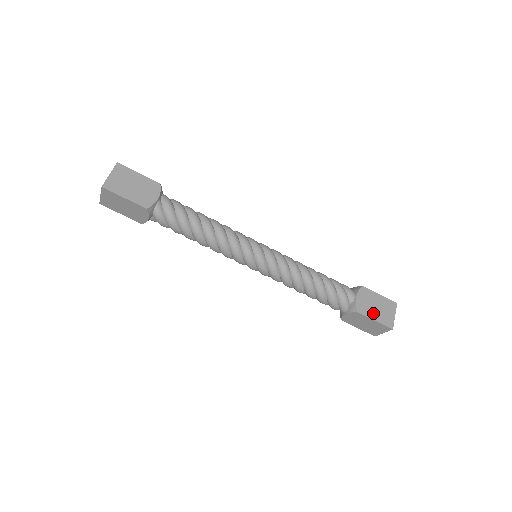
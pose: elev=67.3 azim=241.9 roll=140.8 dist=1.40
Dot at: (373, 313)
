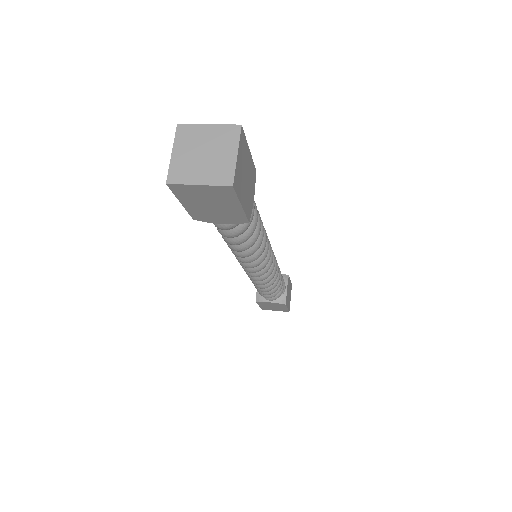
Dot at: (265, 306)
